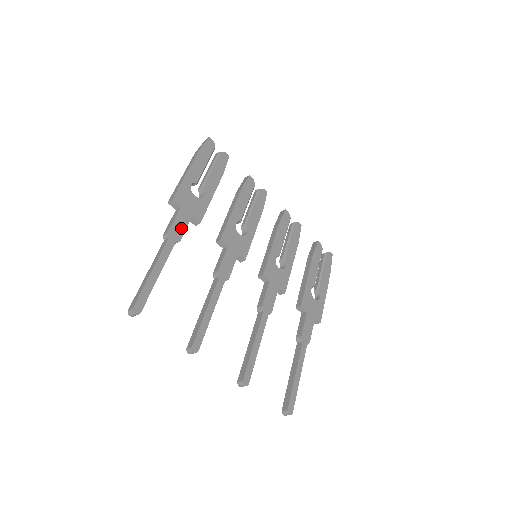
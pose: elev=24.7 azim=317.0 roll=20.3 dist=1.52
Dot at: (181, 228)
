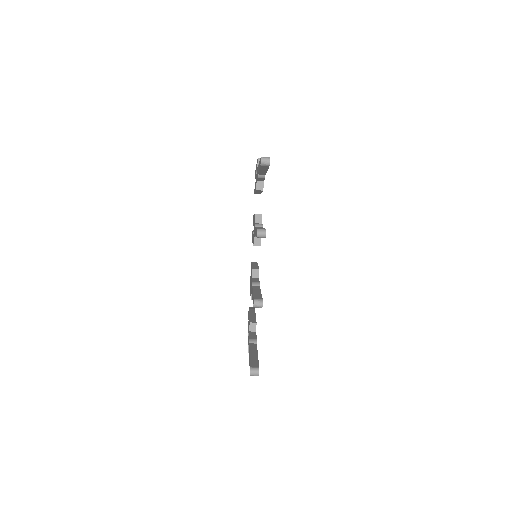
Dot at: occluded
